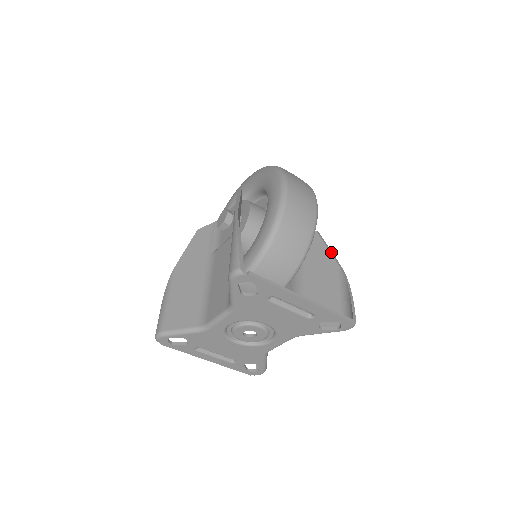
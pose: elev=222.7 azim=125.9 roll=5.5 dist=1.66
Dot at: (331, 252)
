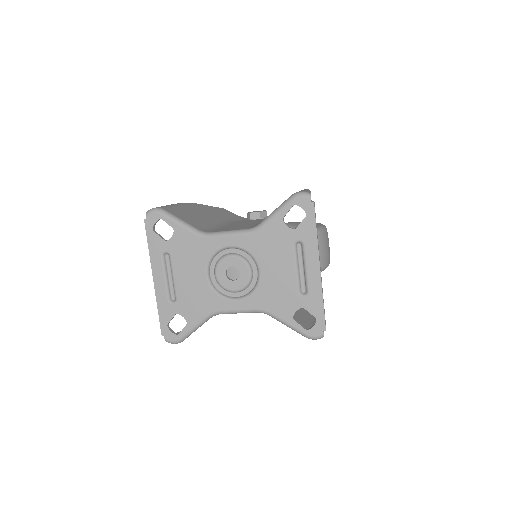
Dot at: occluded
